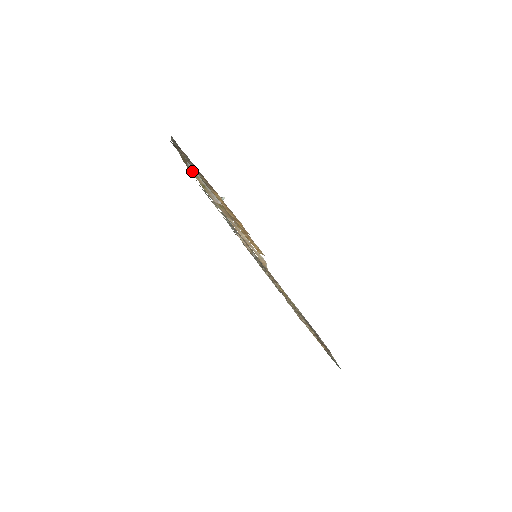
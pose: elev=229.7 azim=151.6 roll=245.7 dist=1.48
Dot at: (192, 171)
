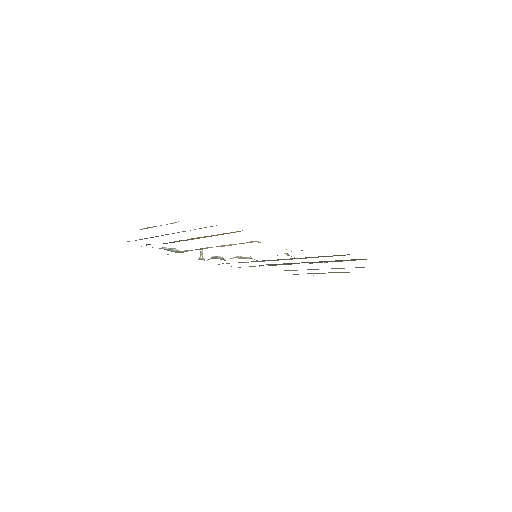
Dot at: occluded
